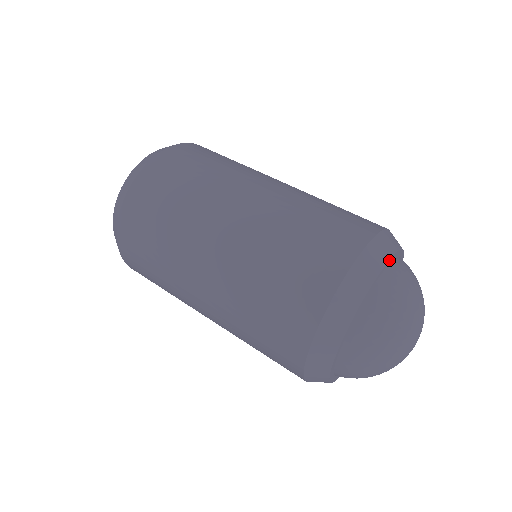
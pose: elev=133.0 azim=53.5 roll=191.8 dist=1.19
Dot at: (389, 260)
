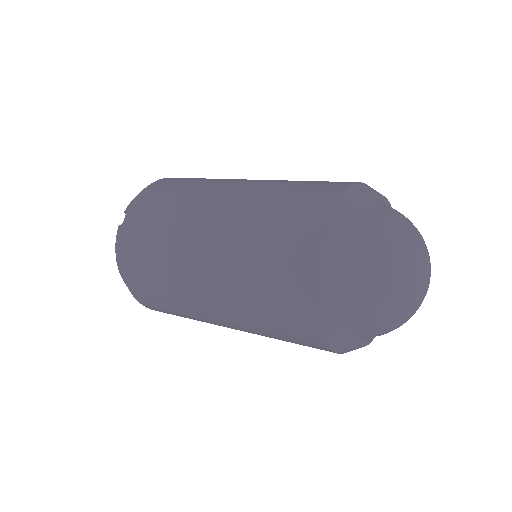
Dot at: occluded
